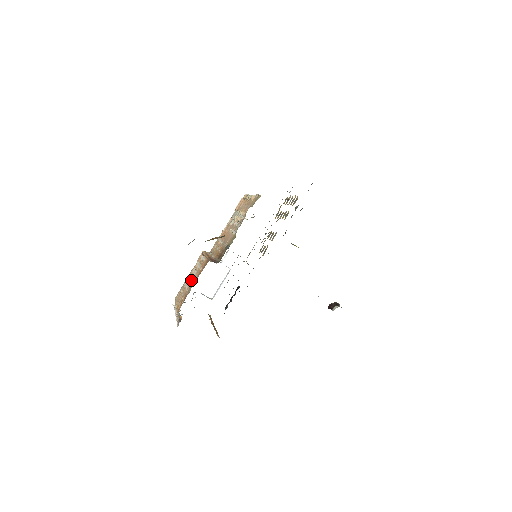
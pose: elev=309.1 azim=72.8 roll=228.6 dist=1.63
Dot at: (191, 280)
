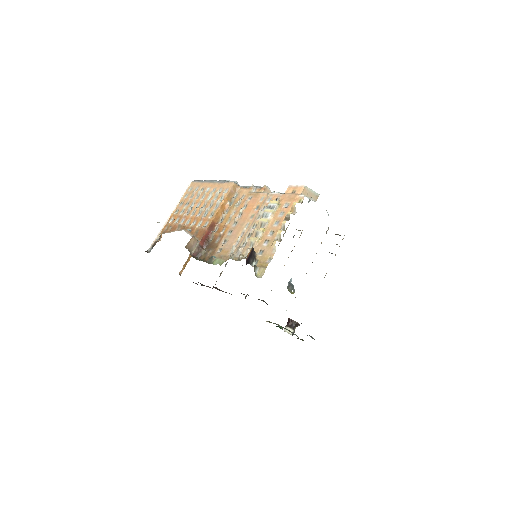
Dot at: (195, 210)
